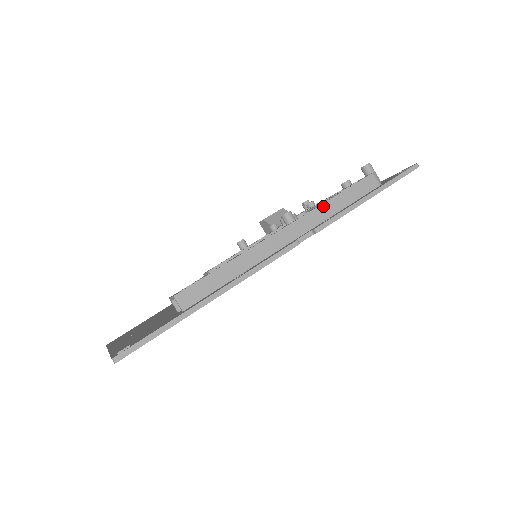
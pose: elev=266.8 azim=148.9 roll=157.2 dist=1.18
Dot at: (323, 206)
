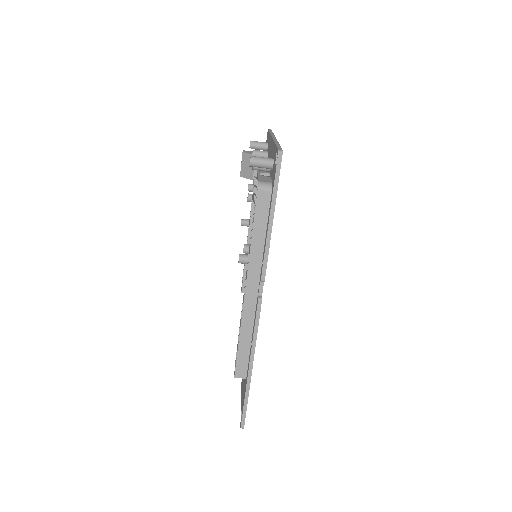
Dot at: (252, 252)
